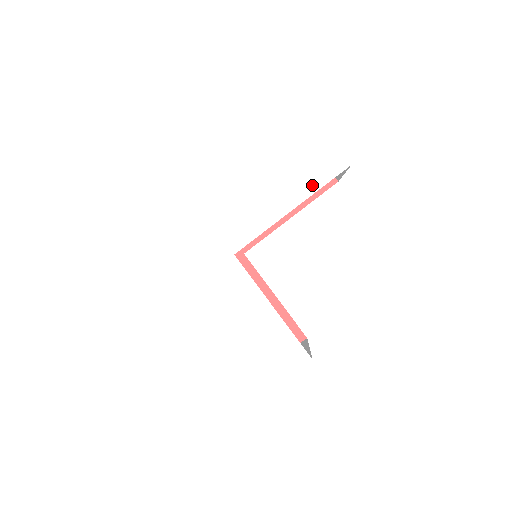
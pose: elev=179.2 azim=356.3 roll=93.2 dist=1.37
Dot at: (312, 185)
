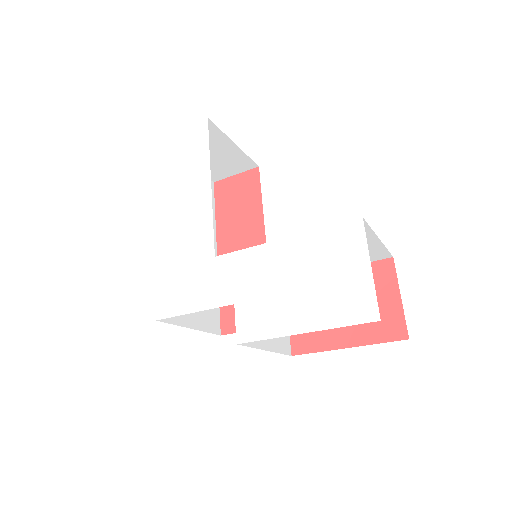
Dot at: (203, 157)
